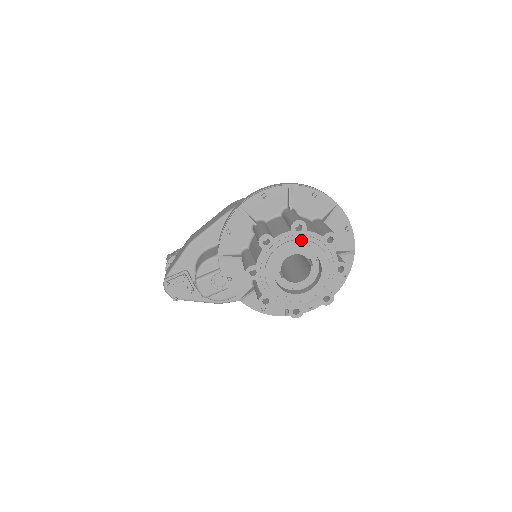
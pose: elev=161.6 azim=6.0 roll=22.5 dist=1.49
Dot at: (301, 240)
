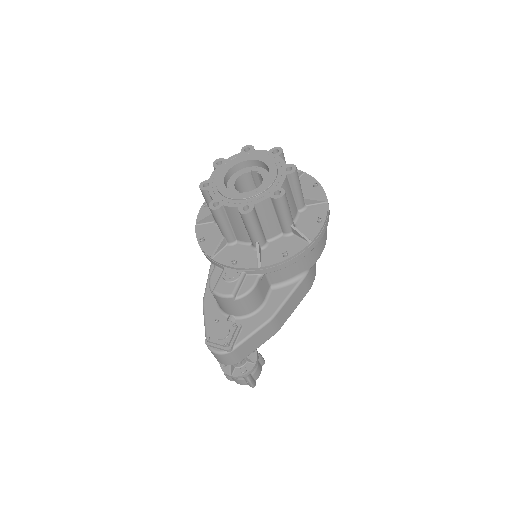
Dot at: (227, 164)
